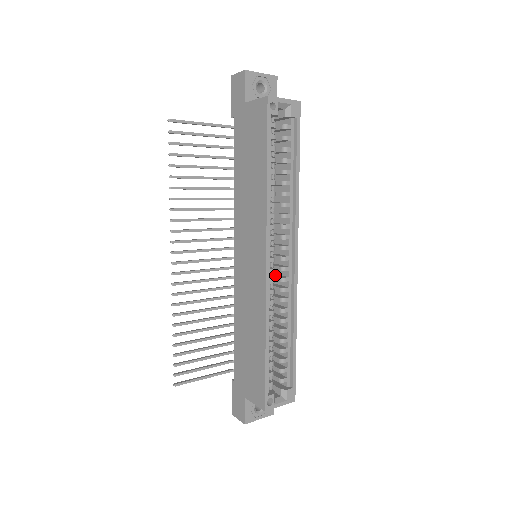
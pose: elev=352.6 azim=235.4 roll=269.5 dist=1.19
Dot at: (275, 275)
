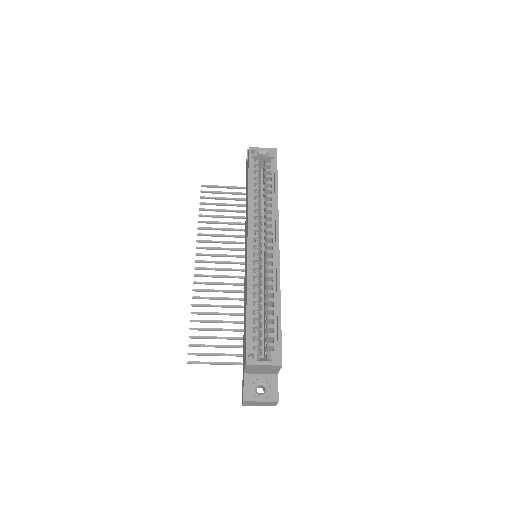
Dot at: occluded
